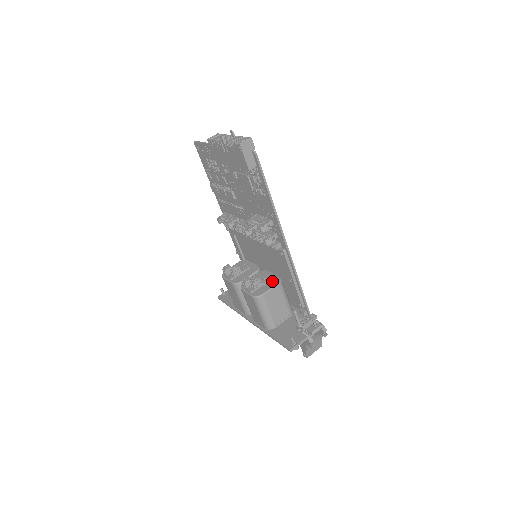
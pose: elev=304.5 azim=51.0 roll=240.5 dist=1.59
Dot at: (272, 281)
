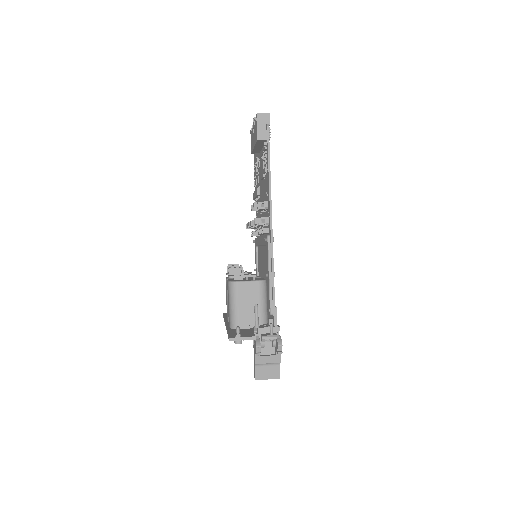
Dot at: (256, 279)
